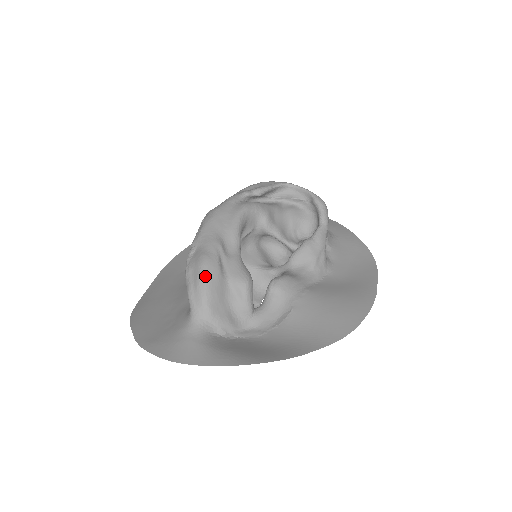
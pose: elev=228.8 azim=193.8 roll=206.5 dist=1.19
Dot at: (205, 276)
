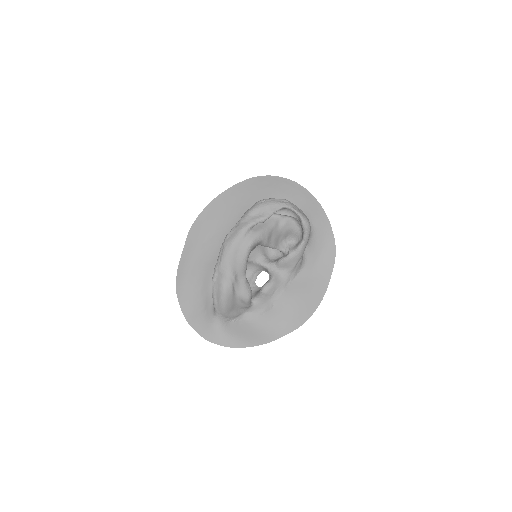
Dot at: (224, 300)
